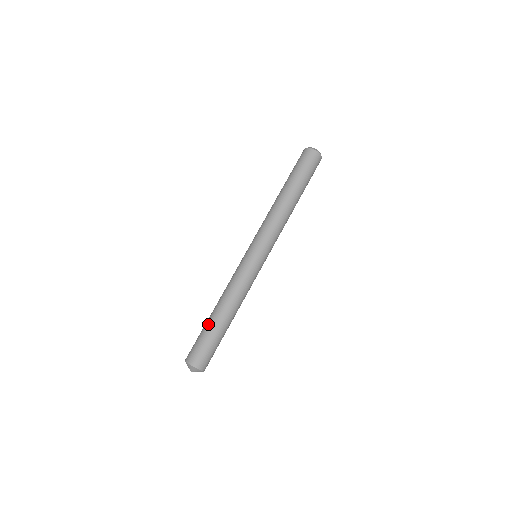
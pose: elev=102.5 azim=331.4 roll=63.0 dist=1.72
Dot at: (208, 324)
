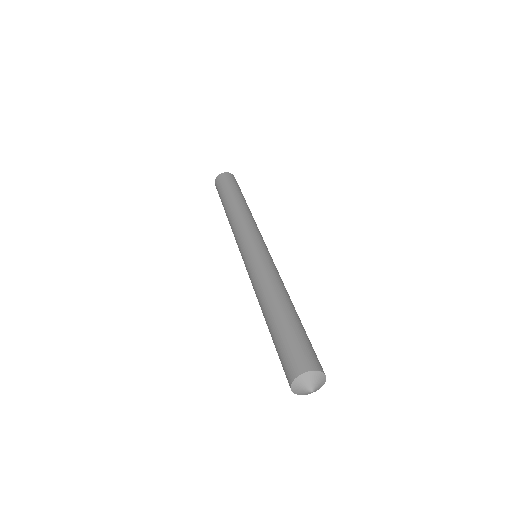
Dot at: (281, 321)
